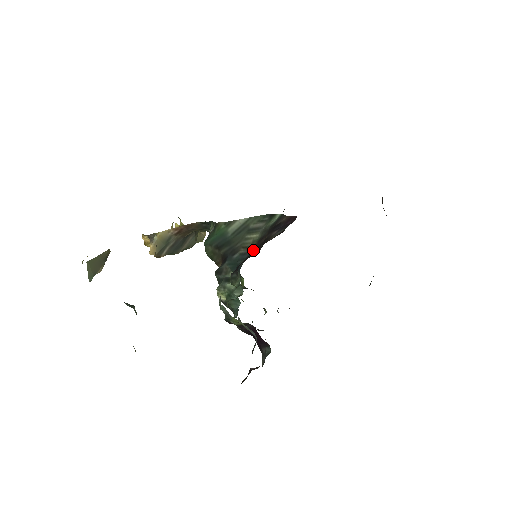
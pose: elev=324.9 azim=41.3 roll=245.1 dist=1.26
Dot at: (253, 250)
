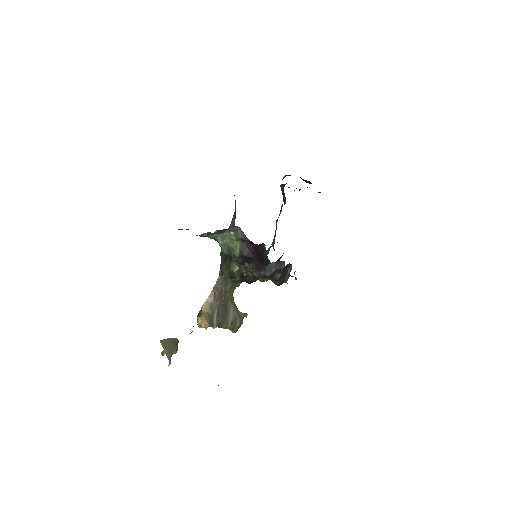
Dot at: occluded
